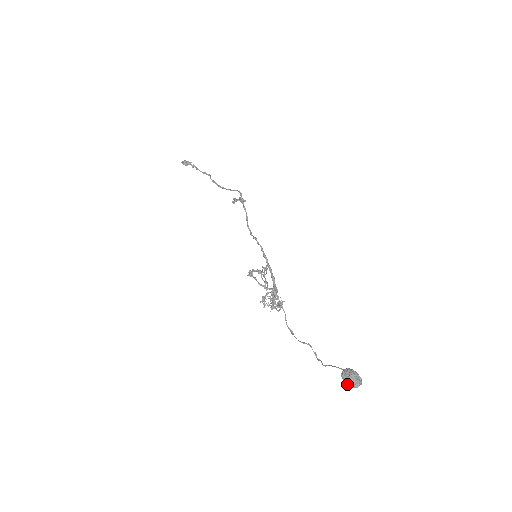
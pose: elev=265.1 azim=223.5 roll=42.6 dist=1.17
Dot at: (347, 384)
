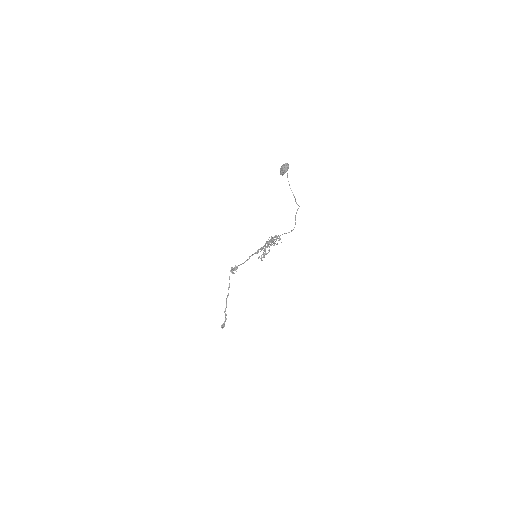
Dot at: (284, 170)
